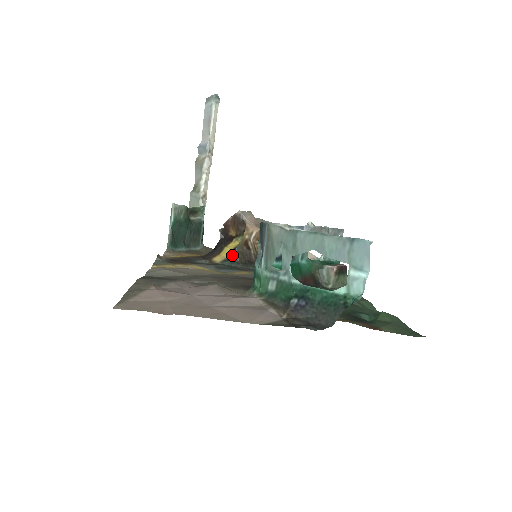
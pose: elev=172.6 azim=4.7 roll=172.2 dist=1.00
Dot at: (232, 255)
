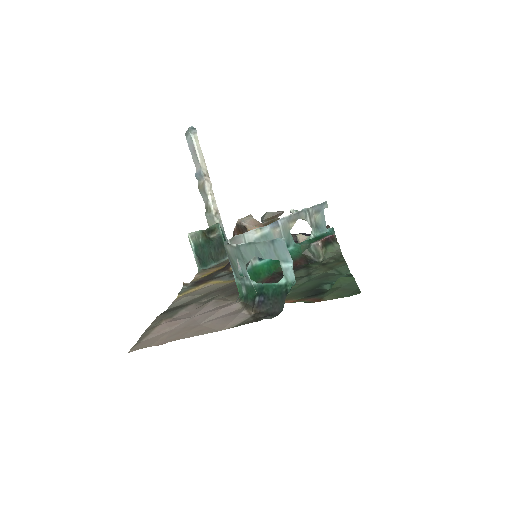
Dot at: occluded
